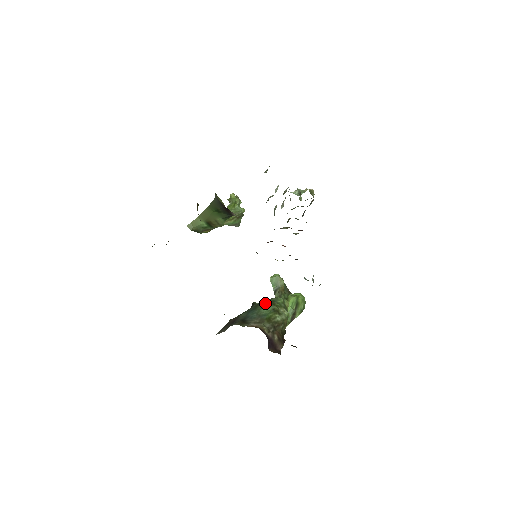
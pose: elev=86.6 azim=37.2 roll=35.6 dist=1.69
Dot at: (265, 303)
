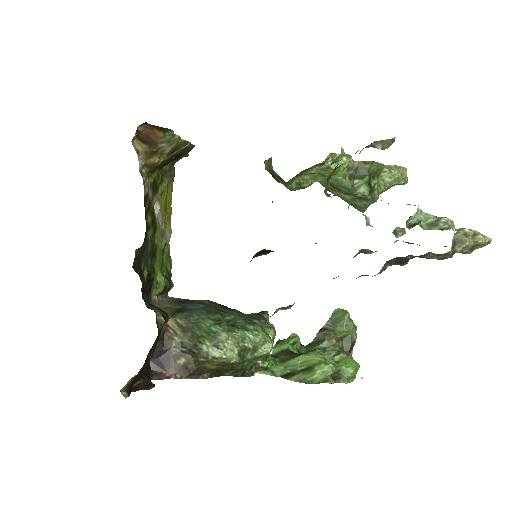
Dot at: (234, 320)
